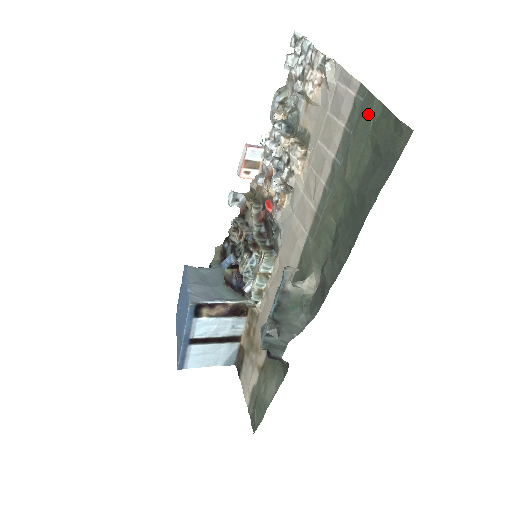
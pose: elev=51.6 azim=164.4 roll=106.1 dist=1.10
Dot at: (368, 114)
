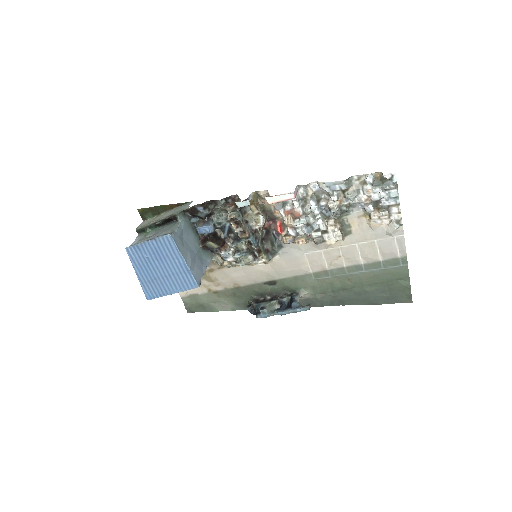
Dot at: (400, 275)
